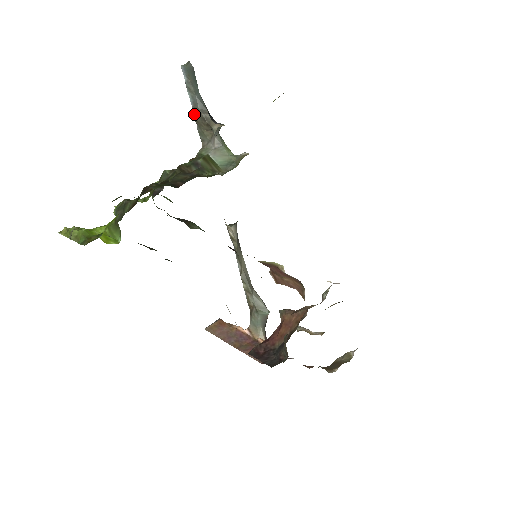
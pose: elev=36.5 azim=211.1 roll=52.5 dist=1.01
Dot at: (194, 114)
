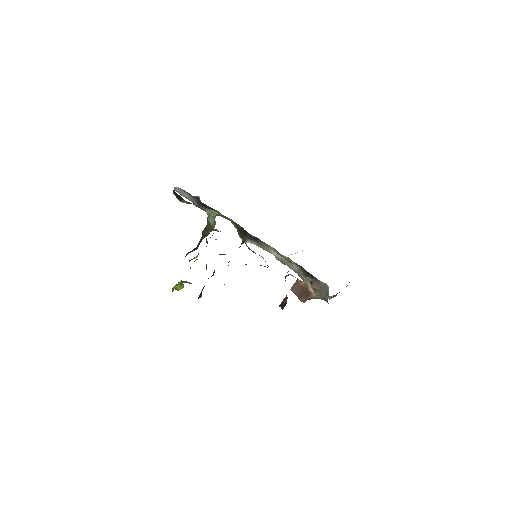
Dot at: occluded
